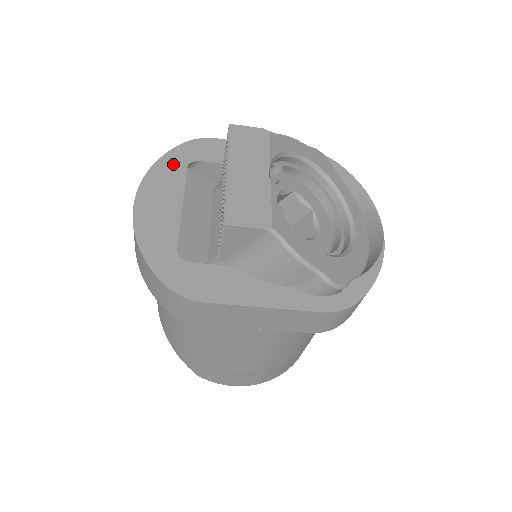
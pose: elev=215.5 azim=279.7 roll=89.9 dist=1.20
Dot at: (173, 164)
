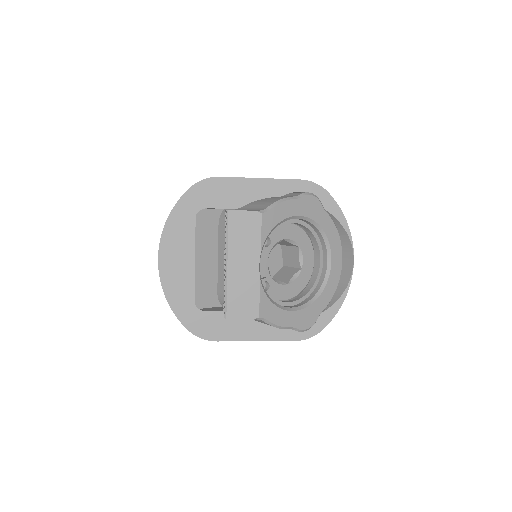
Dot at: (183, 216)
